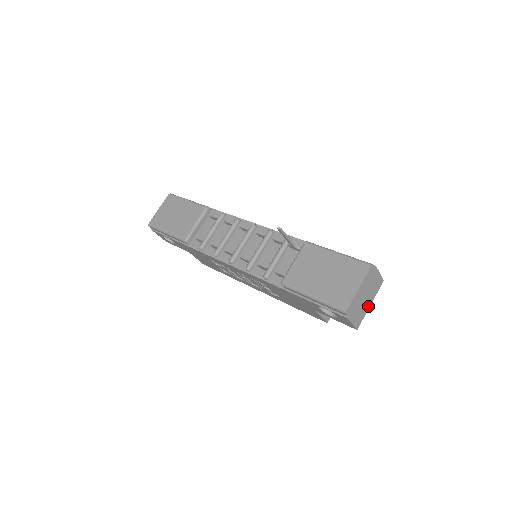
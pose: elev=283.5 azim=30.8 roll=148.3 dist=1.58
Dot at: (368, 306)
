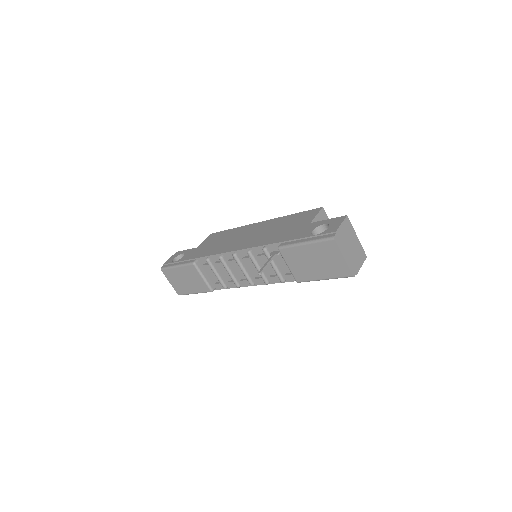
Dot at: (357, 240)
